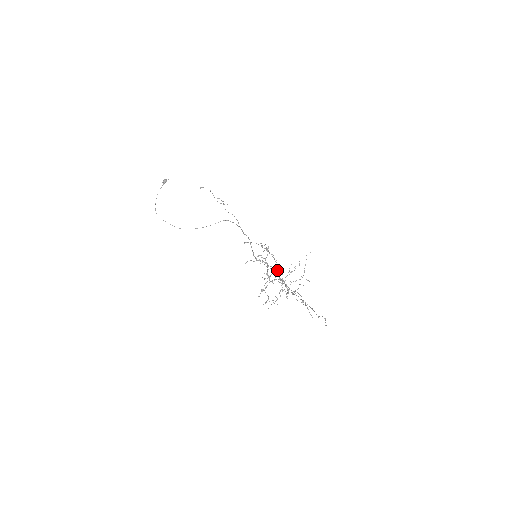
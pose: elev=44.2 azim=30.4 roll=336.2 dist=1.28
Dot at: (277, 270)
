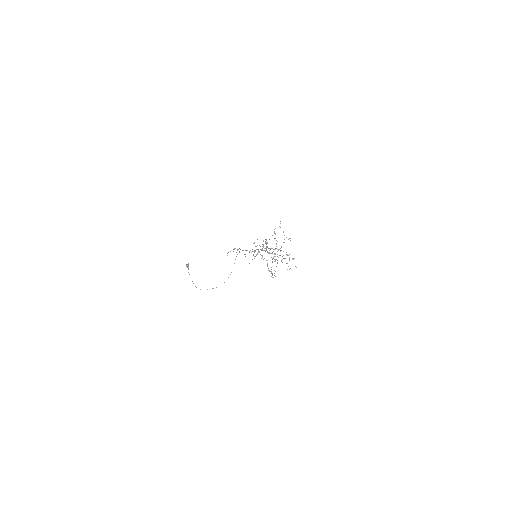
Dot at: (288, 255)
